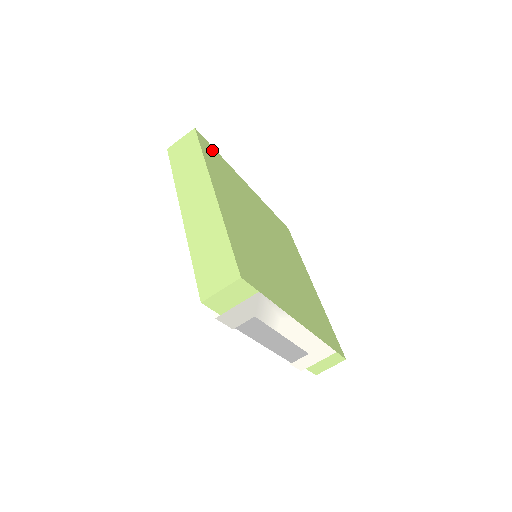
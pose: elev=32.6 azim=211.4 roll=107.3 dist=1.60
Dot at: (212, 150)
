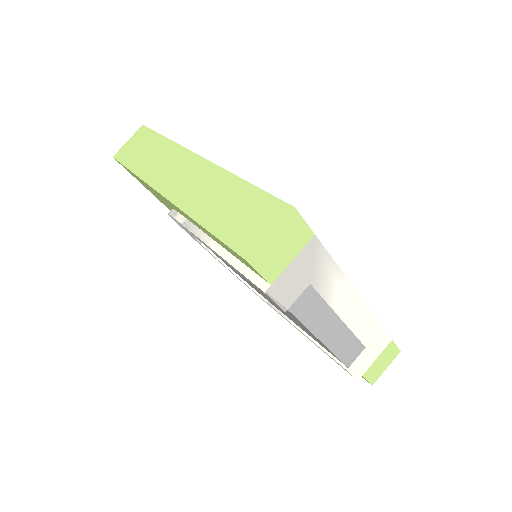
Dot at: occluded
